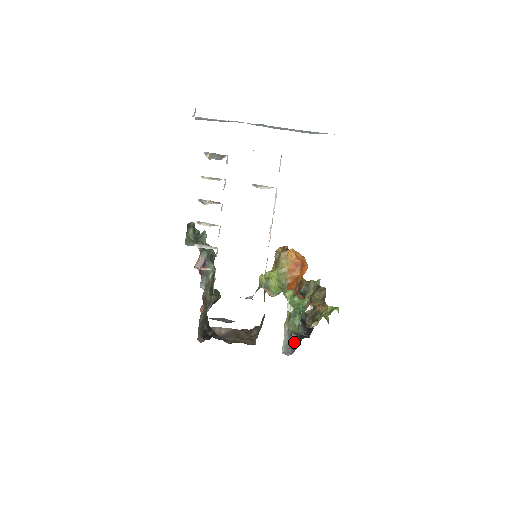
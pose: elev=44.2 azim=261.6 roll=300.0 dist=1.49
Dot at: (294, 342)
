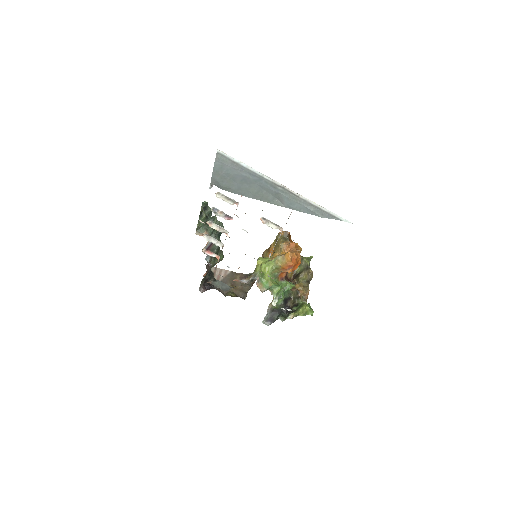
Dot at: (274, 316)
